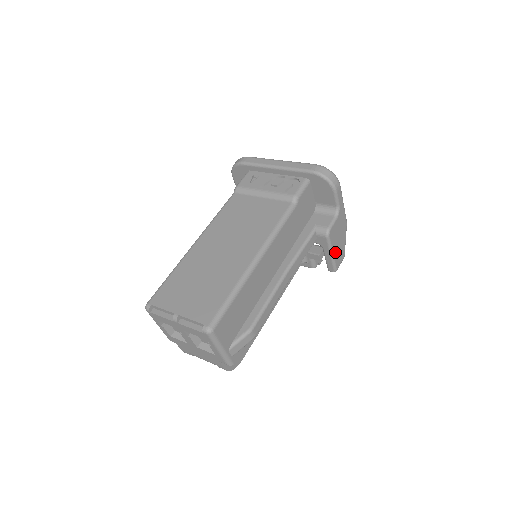
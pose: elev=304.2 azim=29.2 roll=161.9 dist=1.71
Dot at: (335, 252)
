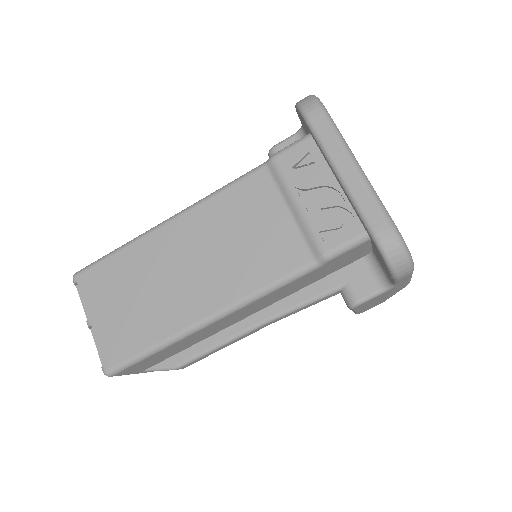
Dot at: (362, 309)
